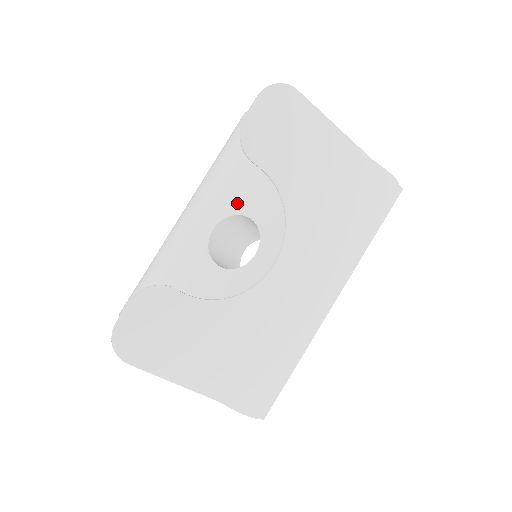
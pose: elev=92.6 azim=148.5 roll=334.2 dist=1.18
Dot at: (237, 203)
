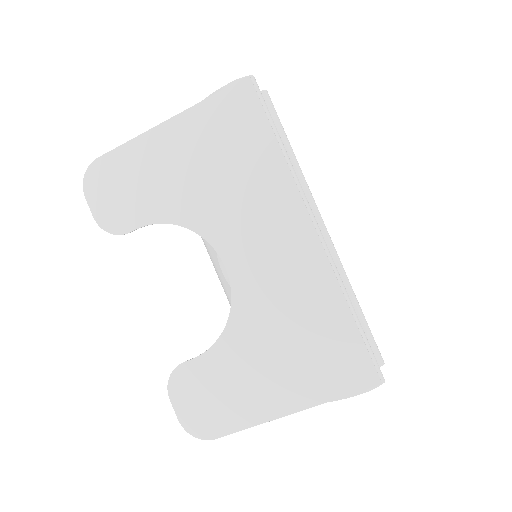
Dot at: occluded
